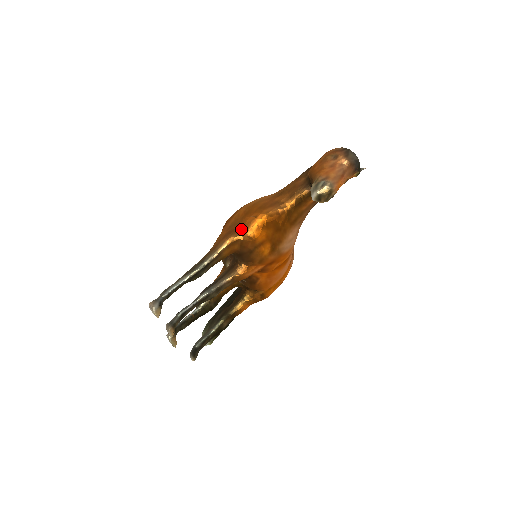
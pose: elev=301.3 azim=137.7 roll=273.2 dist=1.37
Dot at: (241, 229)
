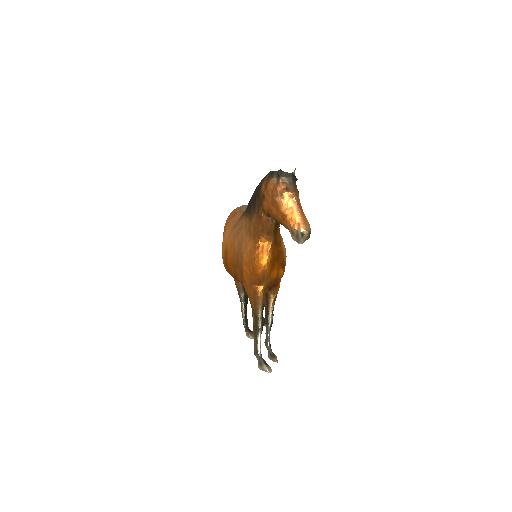
Dot at: (260, 283)
